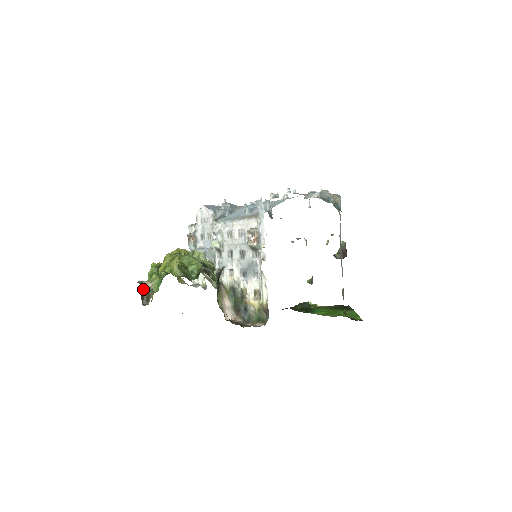
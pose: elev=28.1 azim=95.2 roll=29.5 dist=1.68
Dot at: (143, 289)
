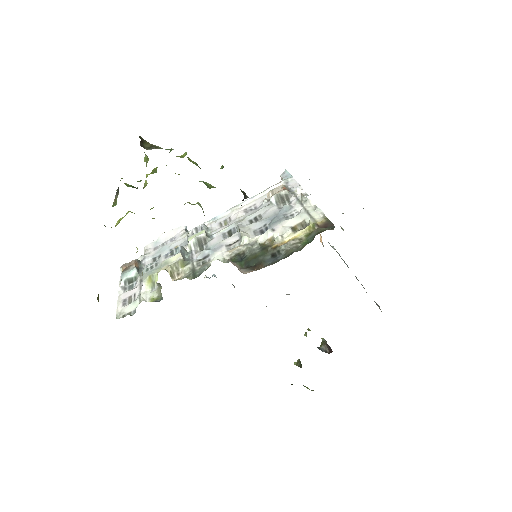
Dot at: (143, 141)
